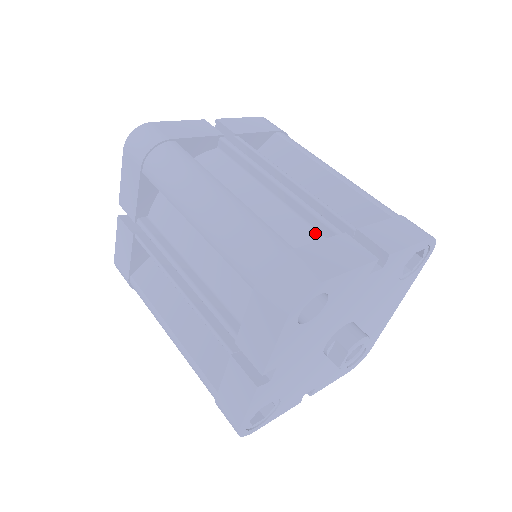
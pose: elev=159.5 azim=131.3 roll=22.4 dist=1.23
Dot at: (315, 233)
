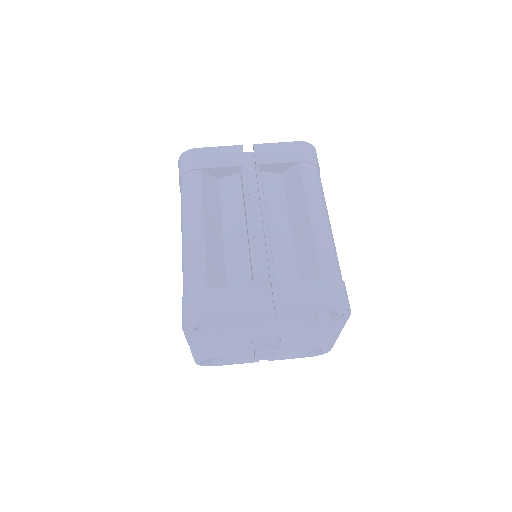
Dot at: (249, 273)
